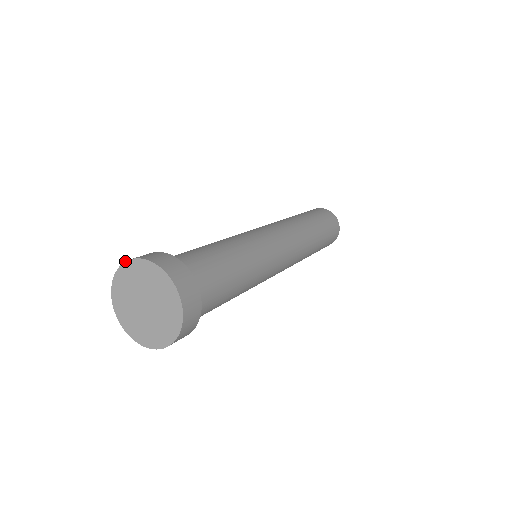
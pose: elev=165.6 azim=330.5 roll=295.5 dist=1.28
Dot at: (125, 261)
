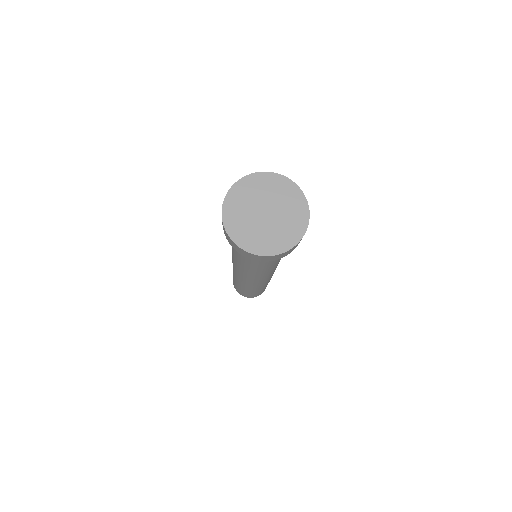
Dot at: (225, 196)
